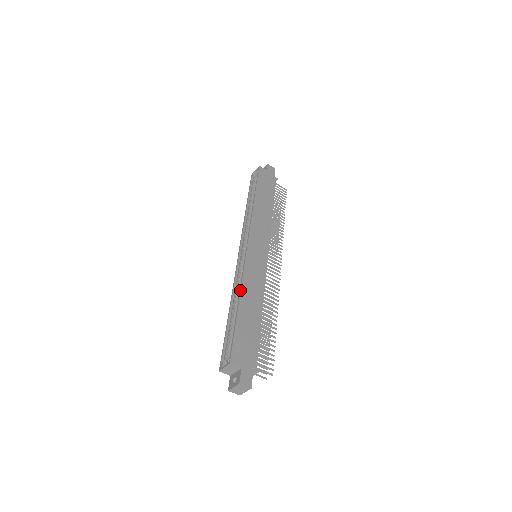
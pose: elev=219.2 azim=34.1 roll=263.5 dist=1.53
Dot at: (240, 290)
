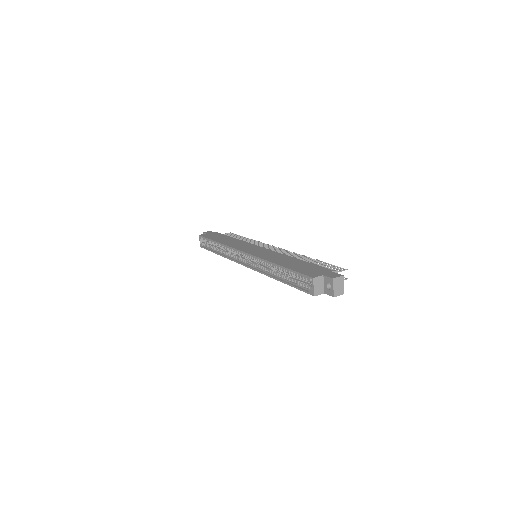
Dot at: (269, 262)
